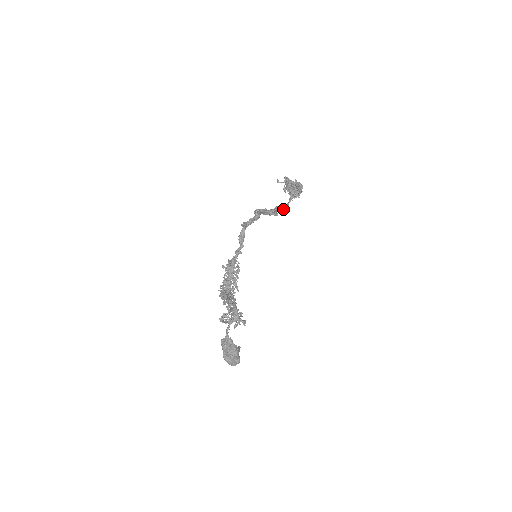
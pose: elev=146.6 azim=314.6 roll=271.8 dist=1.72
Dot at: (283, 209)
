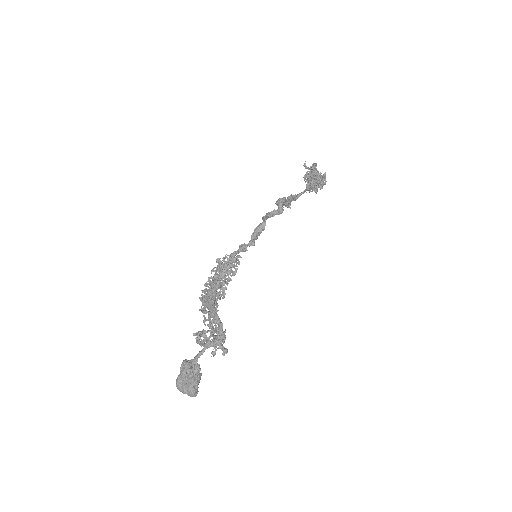
Dot at: (295, 200)
